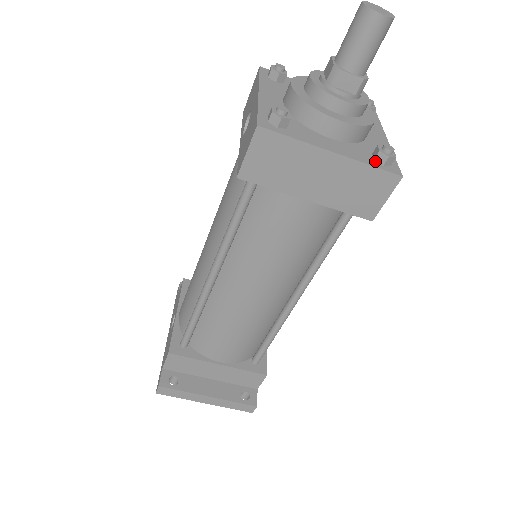
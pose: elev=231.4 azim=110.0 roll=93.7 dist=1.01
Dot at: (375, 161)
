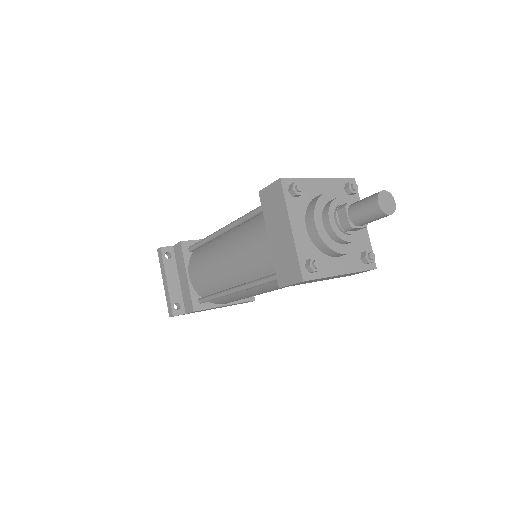
Dot at: (305, 260)
